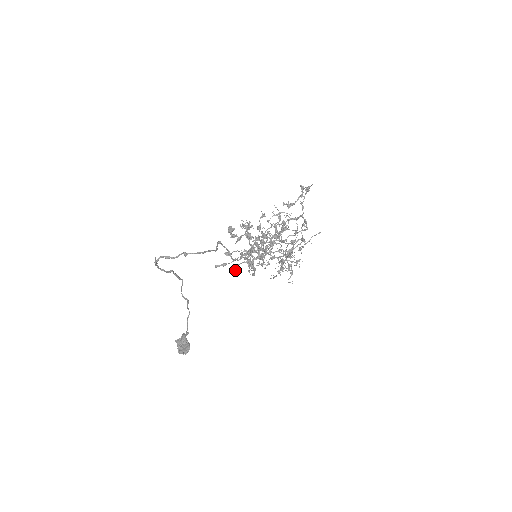
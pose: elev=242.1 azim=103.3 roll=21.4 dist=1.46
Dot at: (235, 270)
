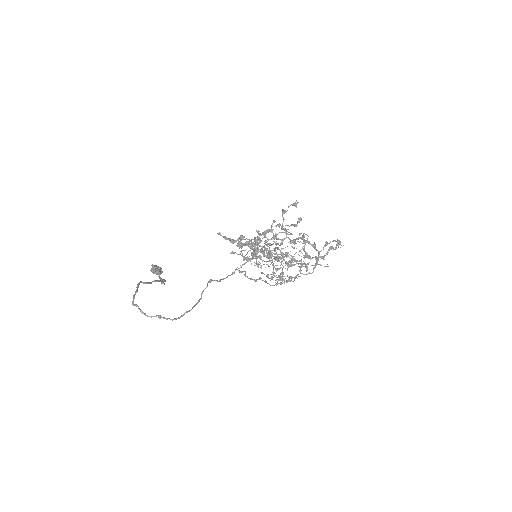
Dot at: (231, 253)
